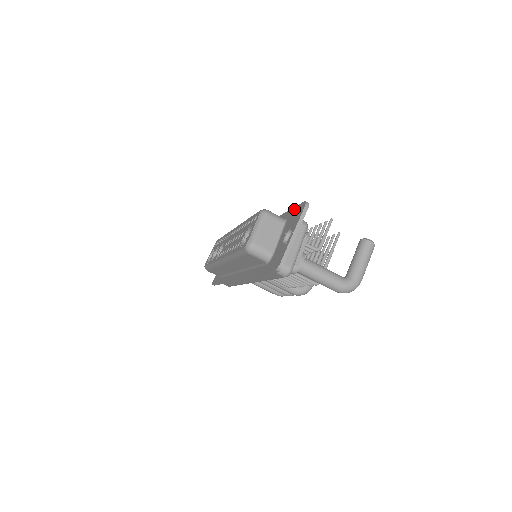
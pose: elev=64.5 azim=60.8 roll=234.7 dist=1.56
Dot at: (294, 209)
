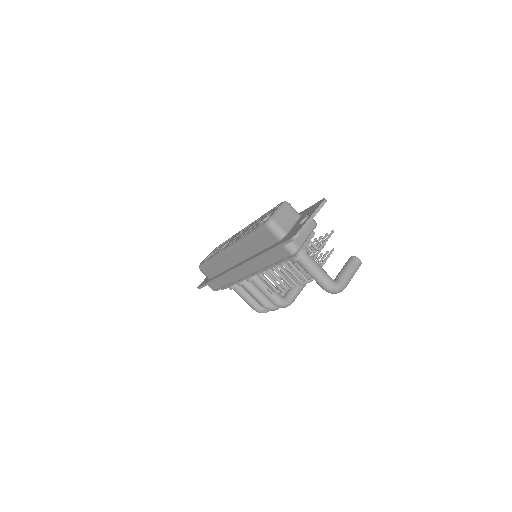
Dot at: (311, 206)
